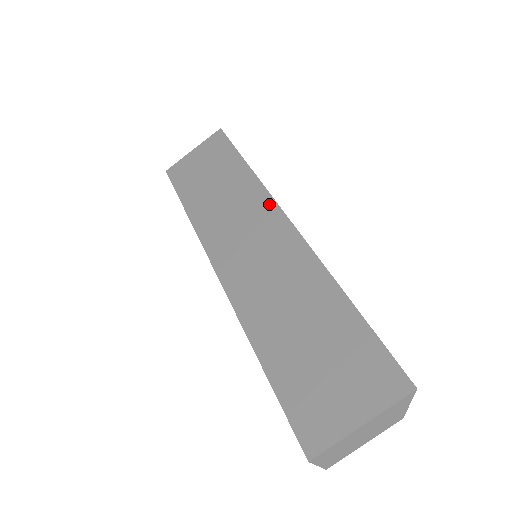
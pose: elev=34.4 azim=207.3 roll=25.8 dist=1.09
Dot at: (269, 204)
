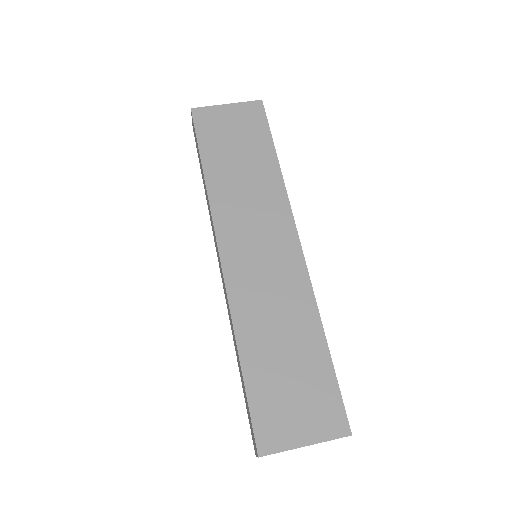
Dot at: (287, 218)
